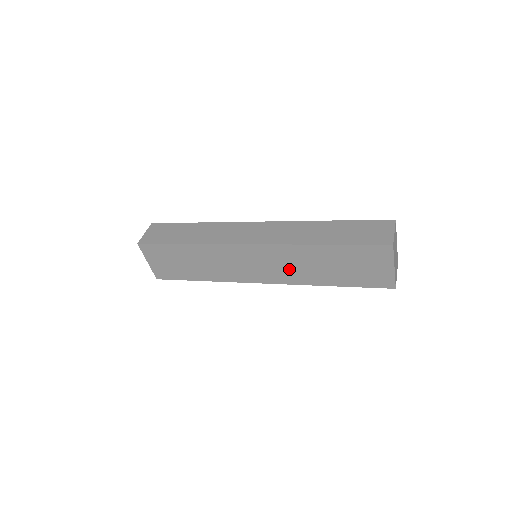
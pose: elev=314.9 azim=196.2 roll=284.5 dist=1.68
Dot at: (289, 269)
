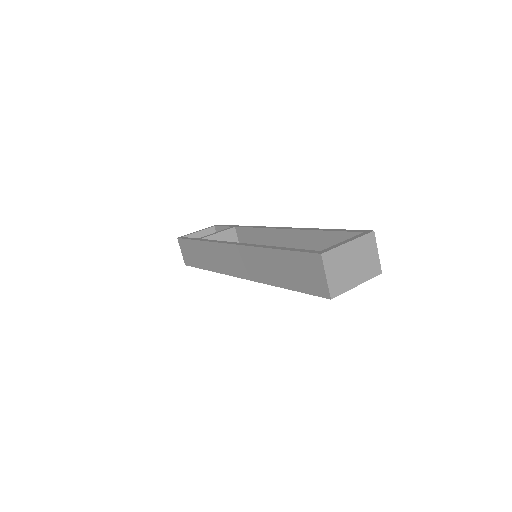
Dot at: occluded
